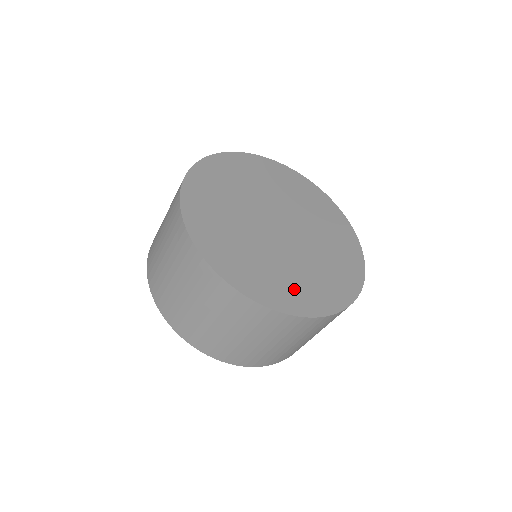
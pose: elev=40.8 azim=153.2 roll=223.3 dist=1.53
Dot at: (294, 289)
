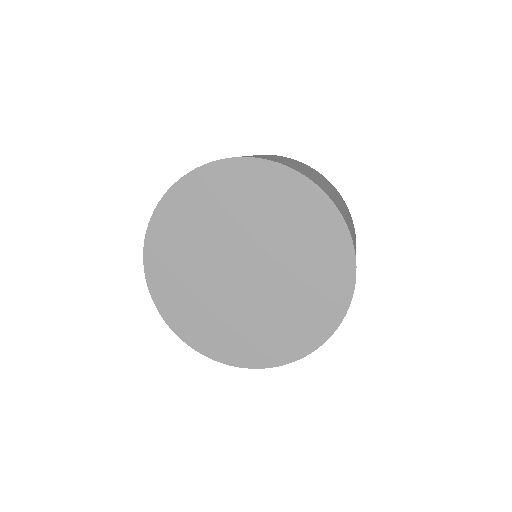
Dot at: (286, 334)
